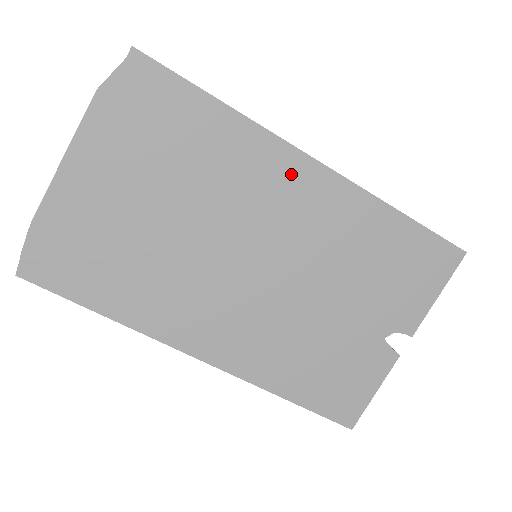
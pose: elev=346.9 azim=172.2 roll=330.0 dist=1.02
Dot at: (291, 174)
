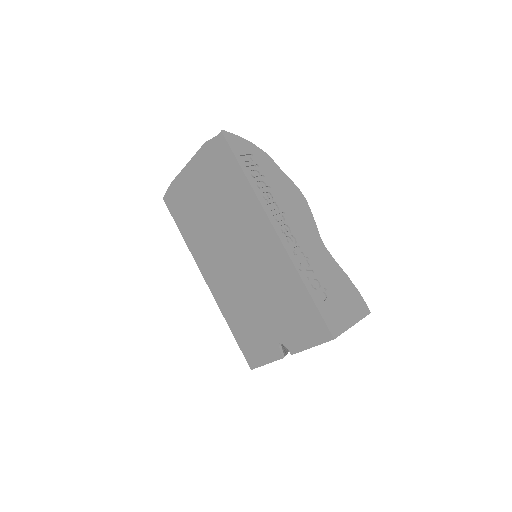
Dot at: (263, 230)
